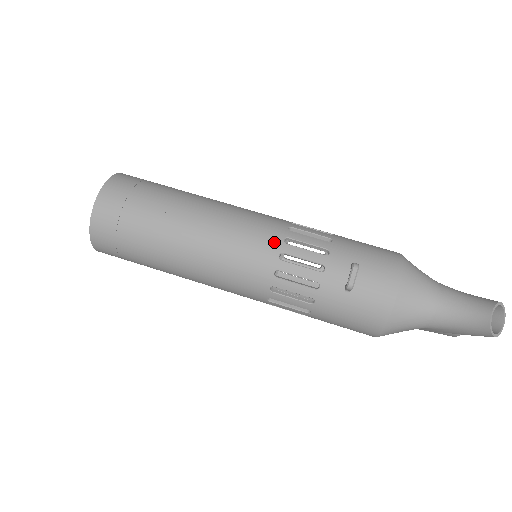
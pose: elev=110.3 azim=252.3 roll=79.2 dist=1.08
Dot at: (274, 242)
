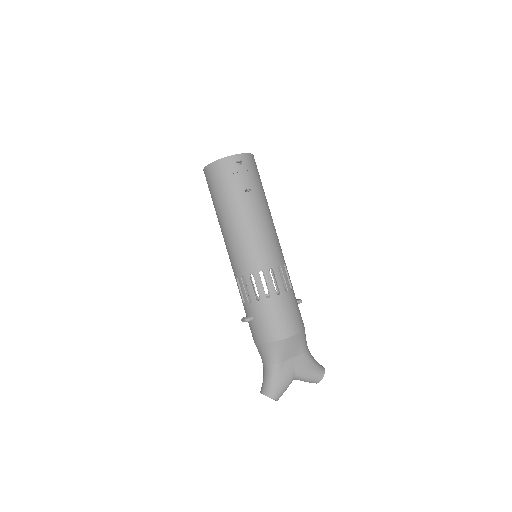
Dot at: (238, 272)
